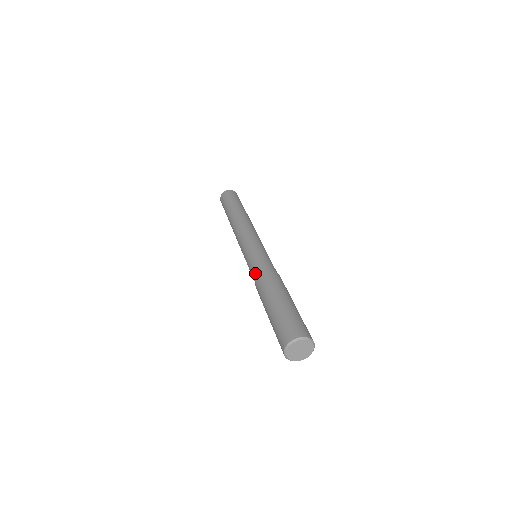
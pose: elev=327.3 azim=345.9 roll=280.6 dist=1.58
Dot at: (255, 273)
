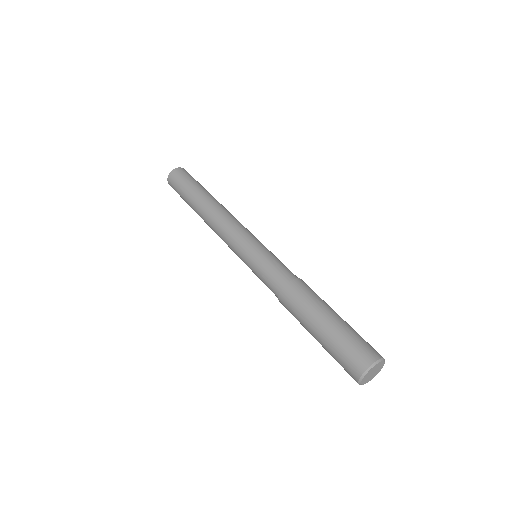
Dot at: (279, 276)
